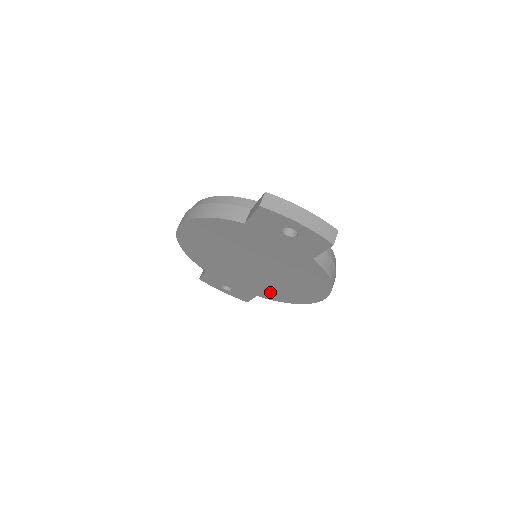
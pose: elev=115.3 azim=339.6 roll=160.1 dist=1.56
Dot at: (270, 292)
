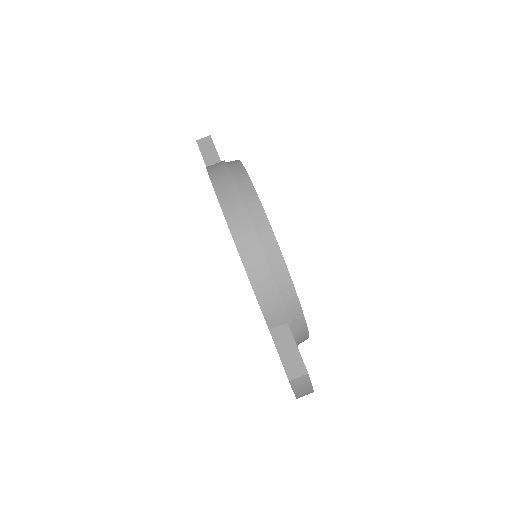
Dot at: occluded
